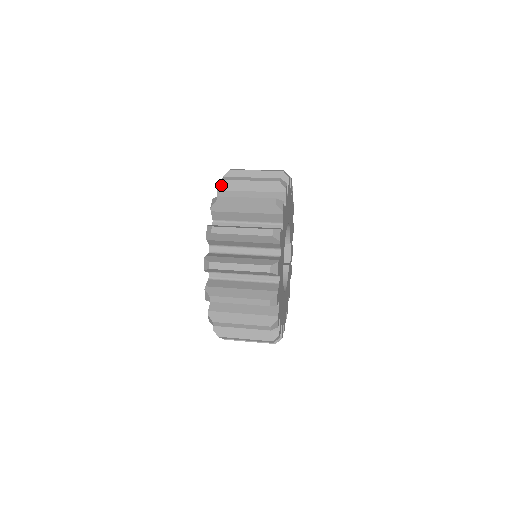
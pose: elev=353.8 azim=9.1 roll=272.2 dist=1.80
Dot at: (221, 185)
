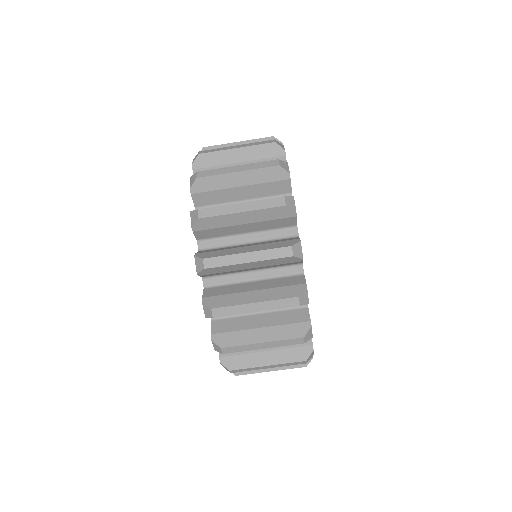
Dot at: (196, 186)
